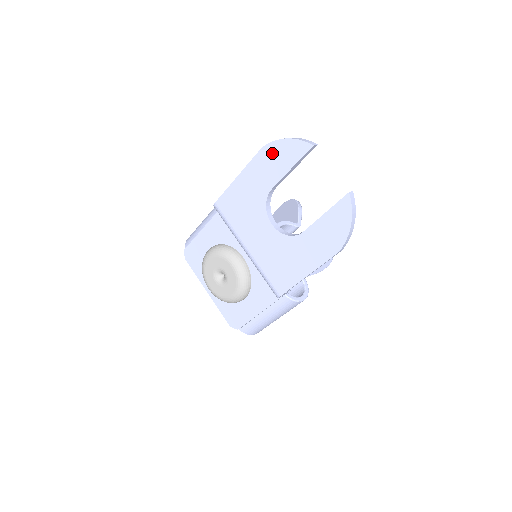
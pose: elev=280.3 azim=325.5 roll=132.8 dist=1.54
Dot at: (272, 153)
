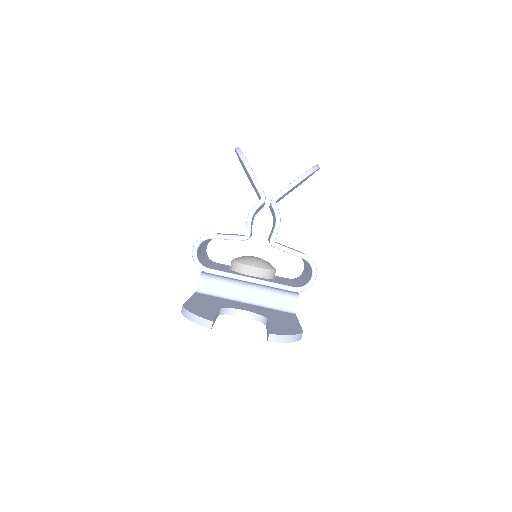
Dot at: occluded
